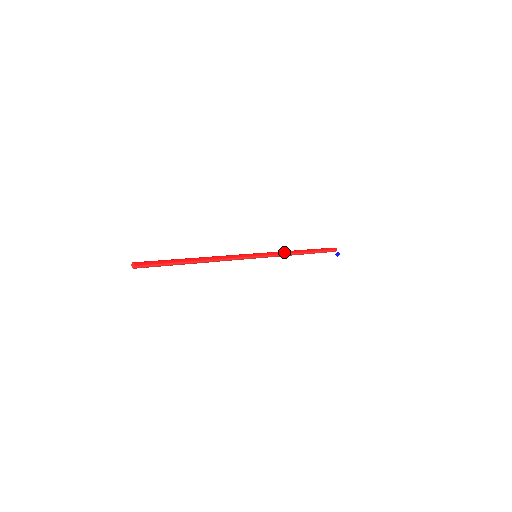
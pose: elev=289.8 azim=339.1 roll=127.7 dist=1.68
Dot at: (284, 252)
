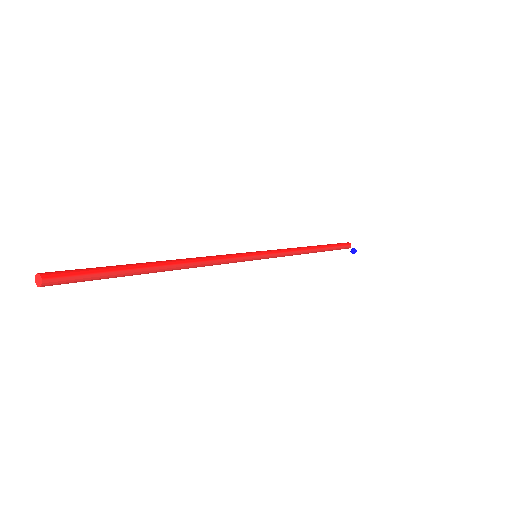
Dot at: (292, 249)
